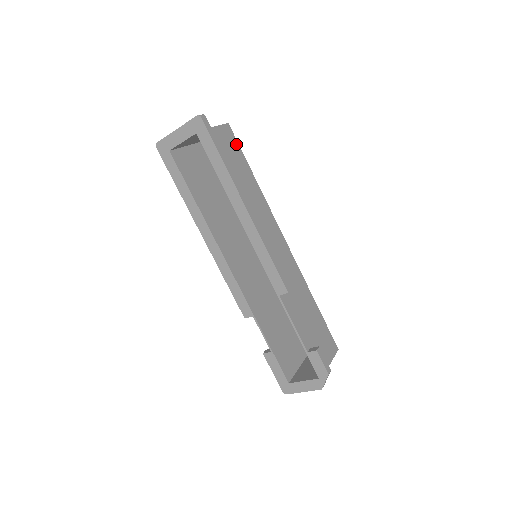
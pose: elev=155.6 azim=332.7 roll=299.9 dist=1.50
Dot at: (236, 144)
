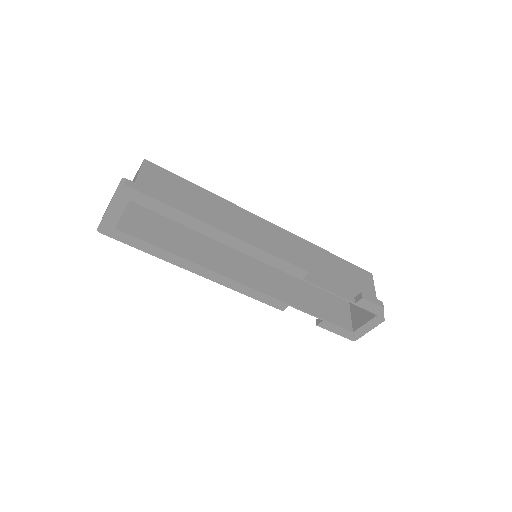
Dot at: (166, 173)
